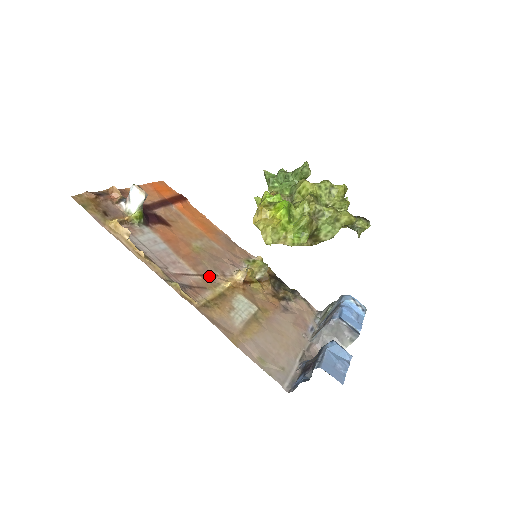
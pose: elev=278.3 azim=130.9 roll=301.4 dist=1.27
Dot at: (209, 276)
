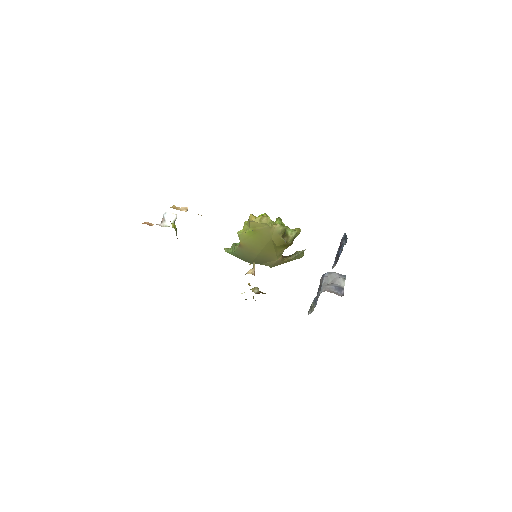
Dot at: occluded
